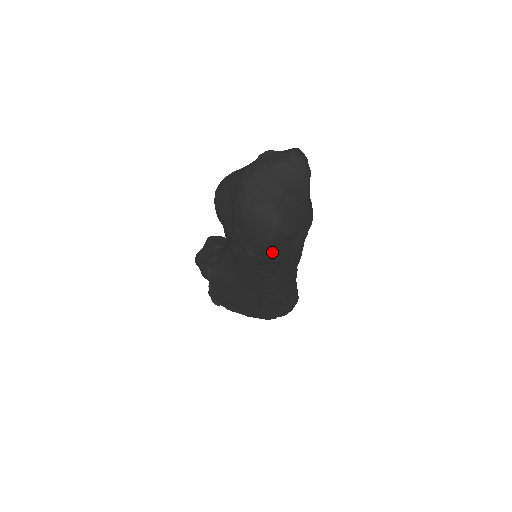
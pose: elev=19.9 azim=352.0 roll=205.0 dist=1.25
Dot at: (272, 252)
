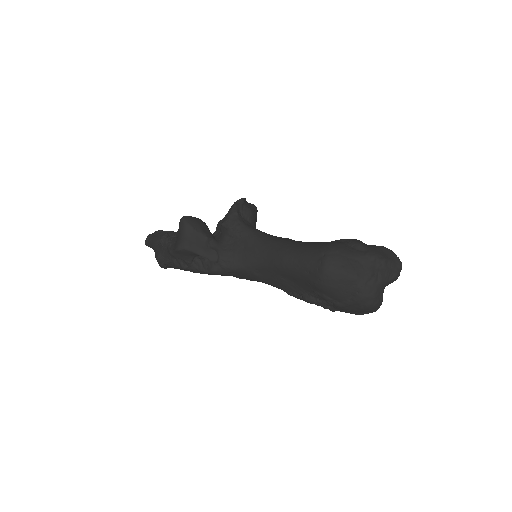
Dot at: occluded
